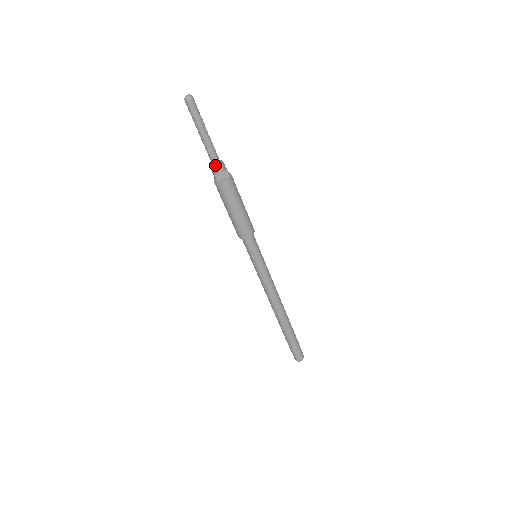
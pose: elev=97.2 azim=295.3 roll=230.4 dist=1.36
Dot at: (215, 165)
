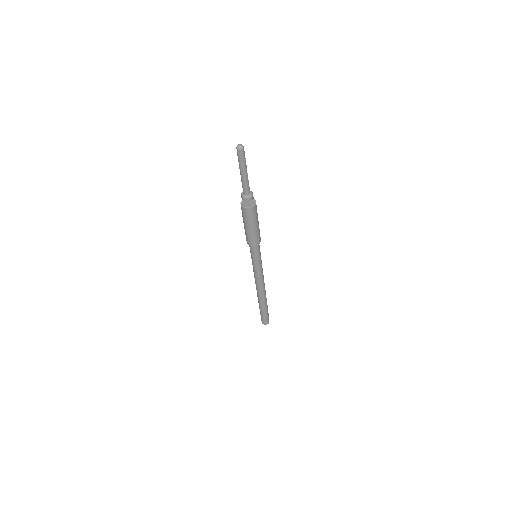
Dot at: (245, 196)
